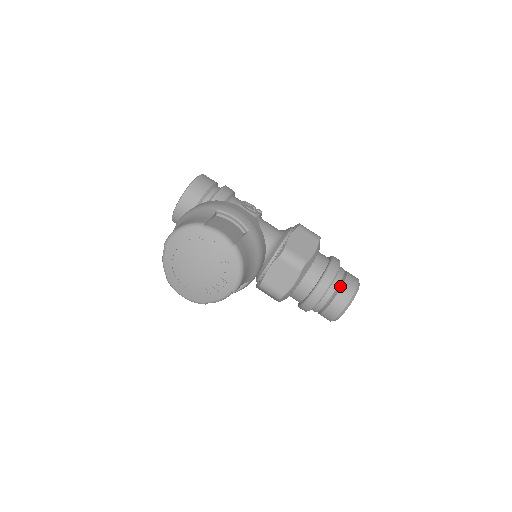
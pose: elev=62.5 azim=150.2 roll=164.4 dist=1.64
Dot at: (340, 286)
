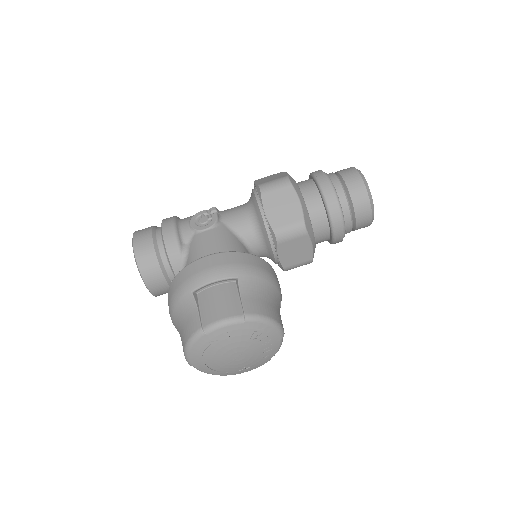
Dot at: (349, 200)
